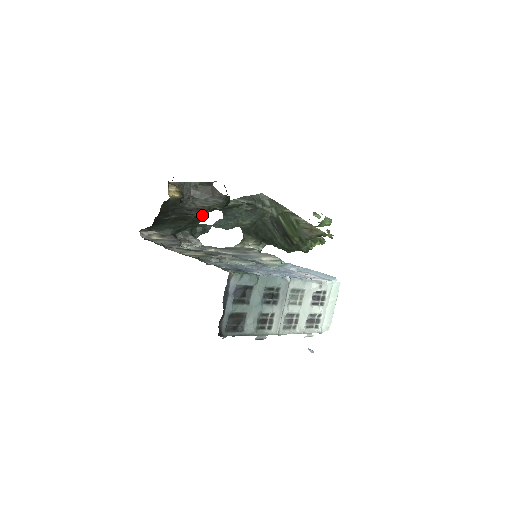
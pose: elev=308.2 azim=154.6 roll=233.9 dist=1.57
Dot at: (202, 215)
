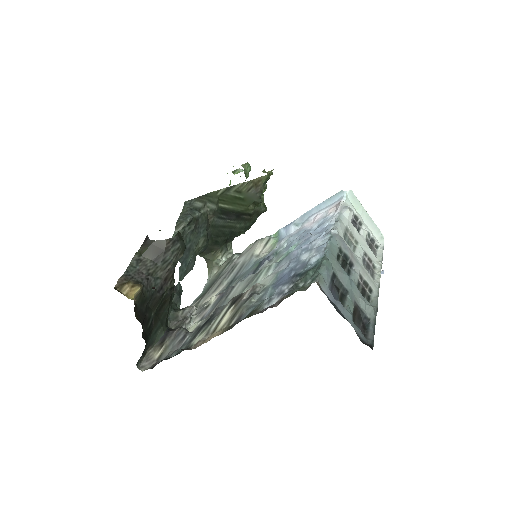
Dot at: occluded
